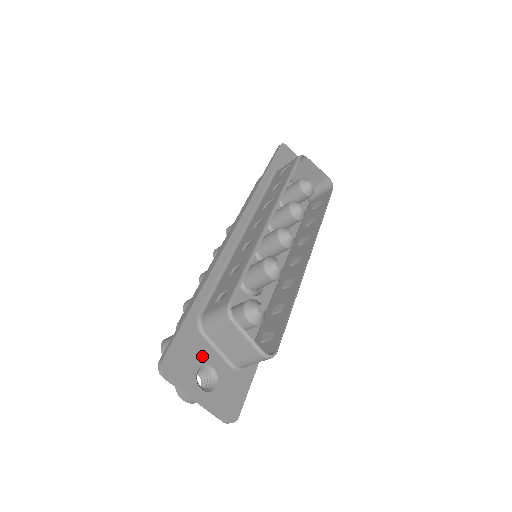
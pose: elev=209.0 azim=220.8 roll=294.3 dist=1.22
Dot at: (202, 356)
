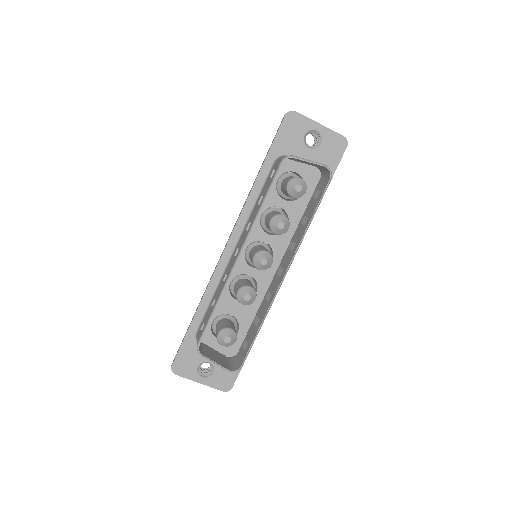
Dot at: (201, 357)
